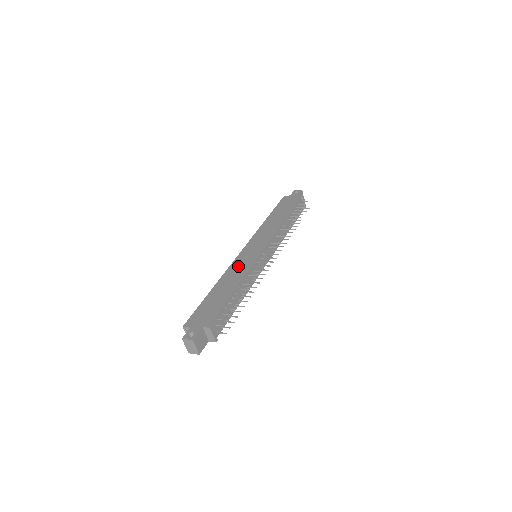
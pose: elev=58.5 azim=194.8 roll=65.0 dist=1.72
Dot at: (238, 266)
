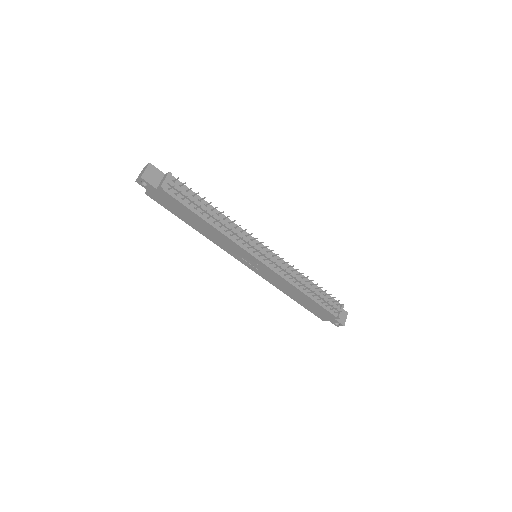
Dot at: occluded
